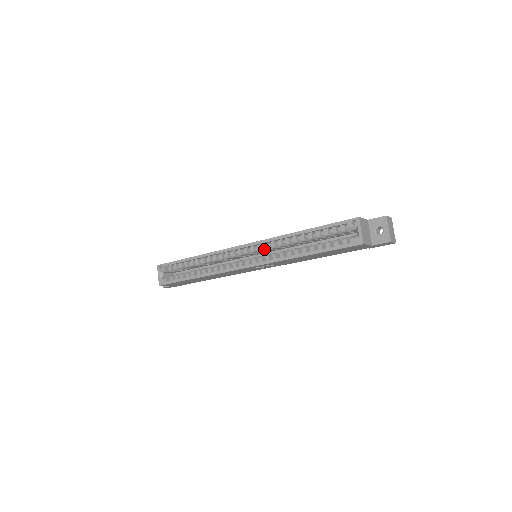
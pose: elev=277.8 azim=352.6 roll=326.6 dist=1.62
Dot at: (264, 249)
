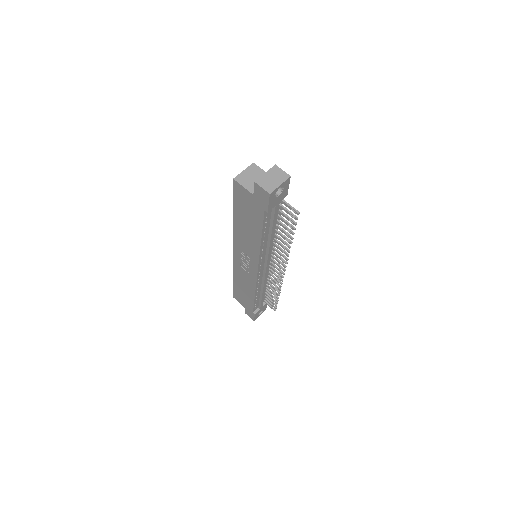
Dot at: occluded
